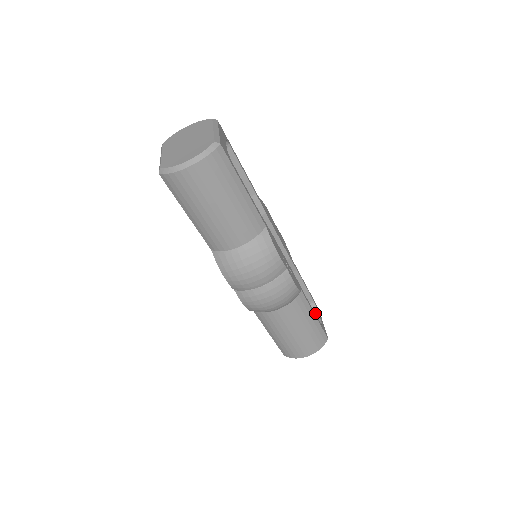
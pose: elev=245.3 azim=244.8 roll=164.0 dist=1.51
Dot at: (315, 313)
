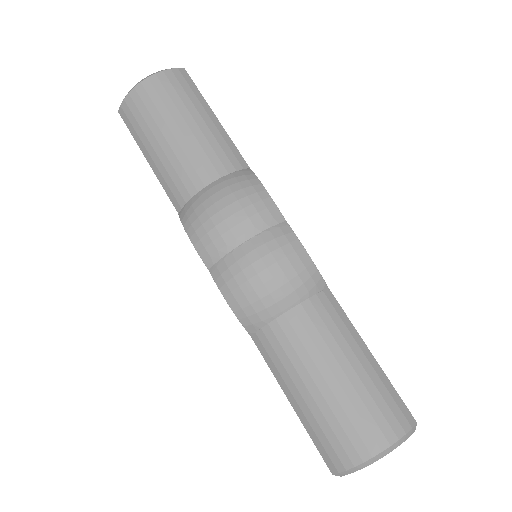
Dot at: occluded
